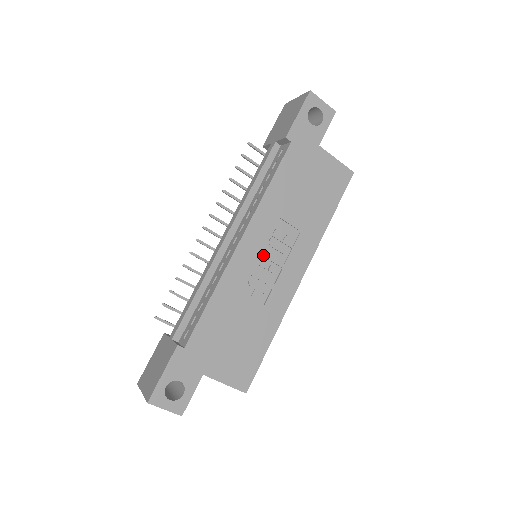
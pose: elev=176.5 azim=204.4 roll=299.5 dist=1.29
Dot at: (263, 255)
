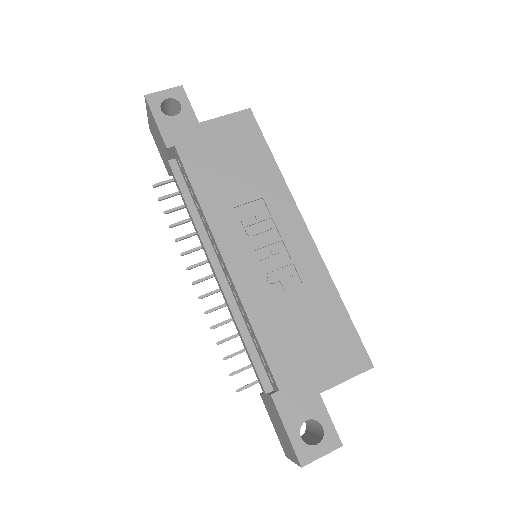
Dot at: (255, 249)
